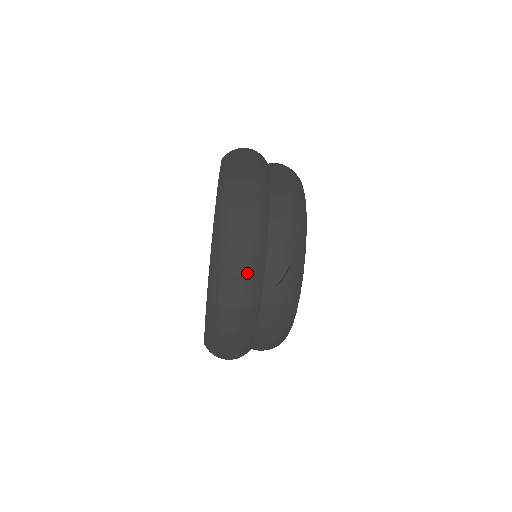
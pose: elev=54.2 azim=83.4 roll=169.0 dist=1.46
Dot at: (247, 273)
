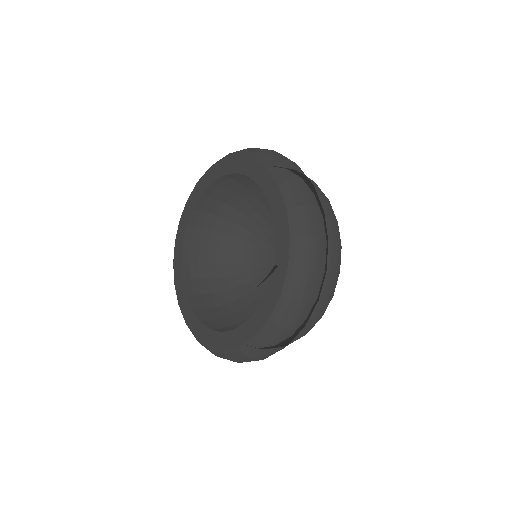
Dot at: (324, 267)
